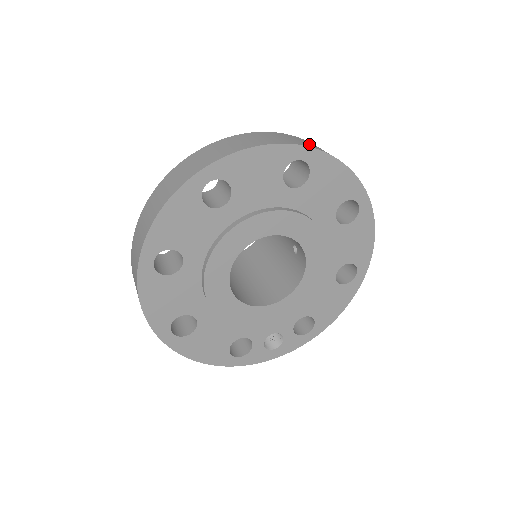
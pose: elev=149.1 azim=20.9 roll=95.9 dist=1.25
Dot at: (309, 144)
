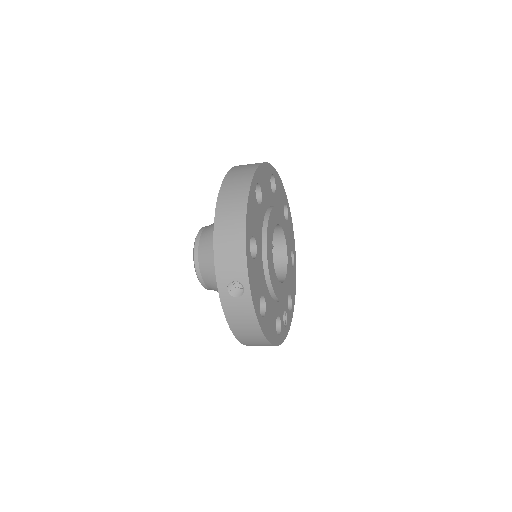
Dot at: occluded
